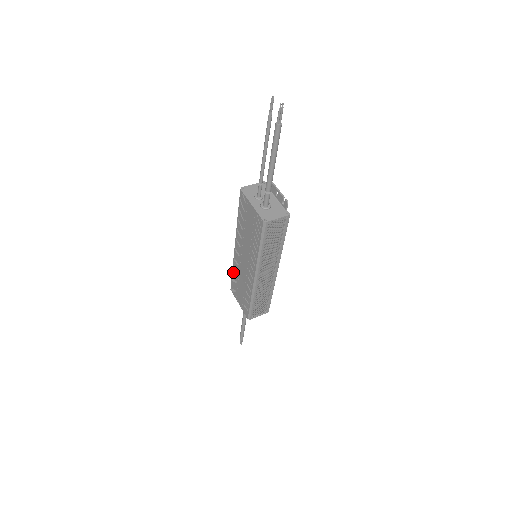
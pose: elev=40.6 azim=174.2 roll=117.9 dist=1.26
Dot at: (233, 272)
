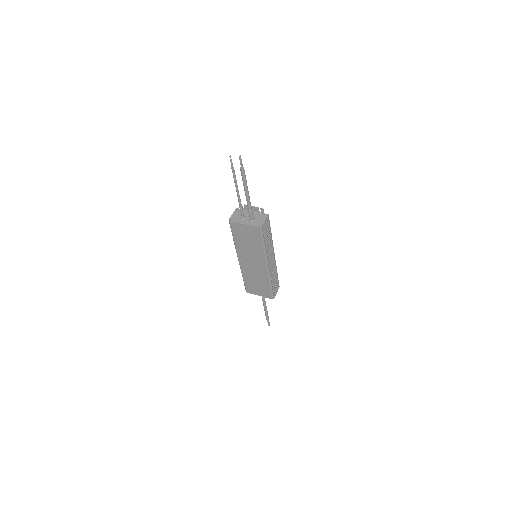
Dot at: (244, 279)
